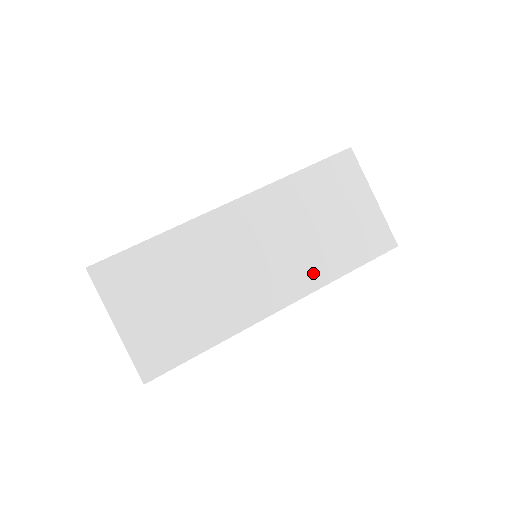
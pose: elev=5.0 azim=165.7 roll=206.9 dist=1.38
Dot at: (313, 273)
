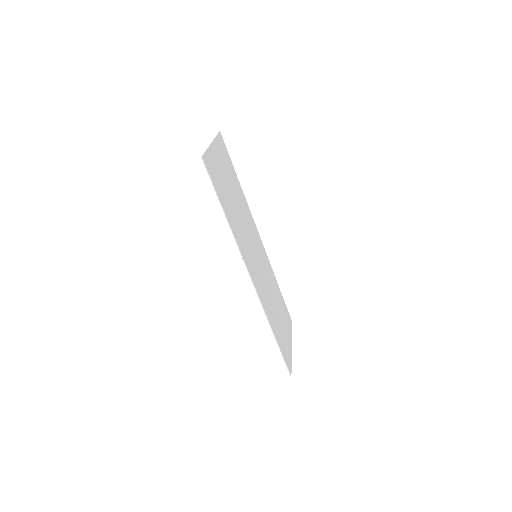
Dot at: (266, 304)
